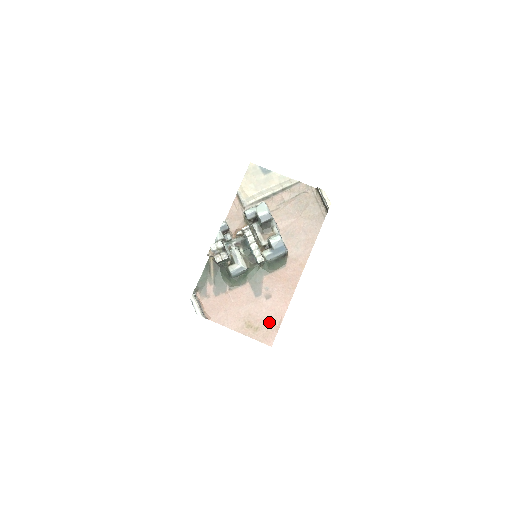
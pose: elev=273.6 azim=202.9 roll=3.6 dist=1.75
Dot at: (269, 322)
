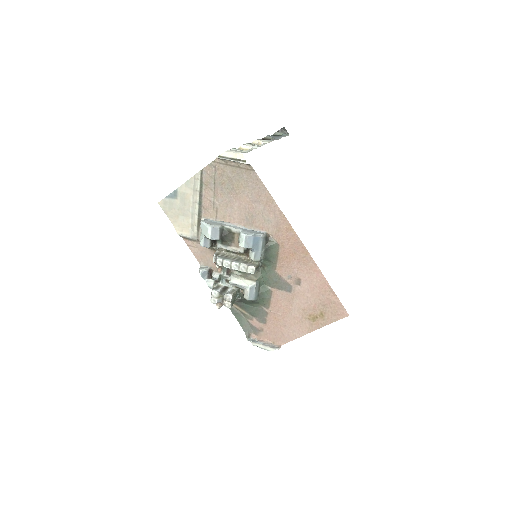
Dot at: (323, 300)
